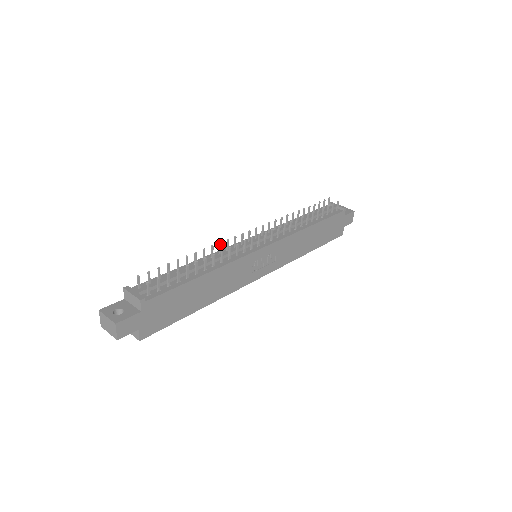
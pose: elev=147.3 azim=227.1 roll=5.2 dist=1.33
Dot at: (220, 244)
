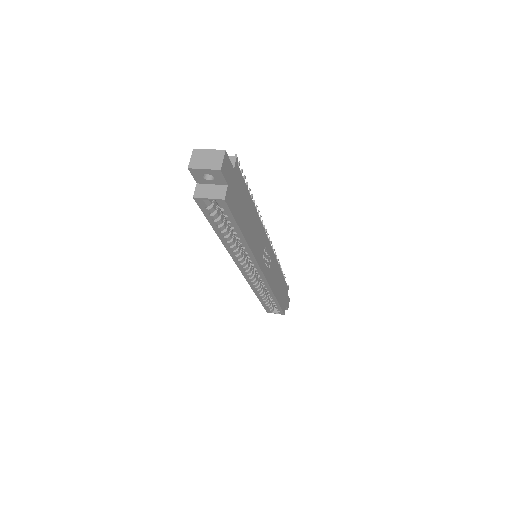
Dot at: occluded
